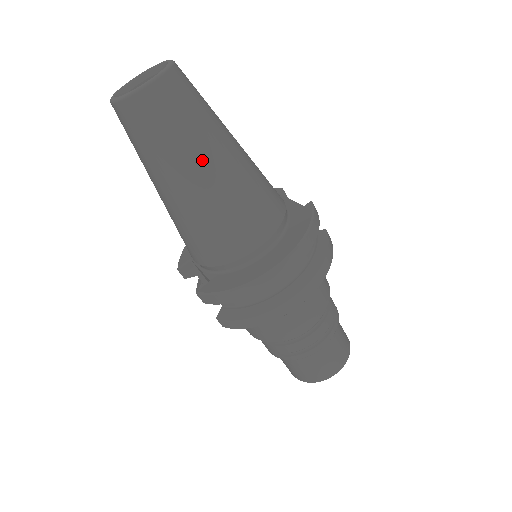
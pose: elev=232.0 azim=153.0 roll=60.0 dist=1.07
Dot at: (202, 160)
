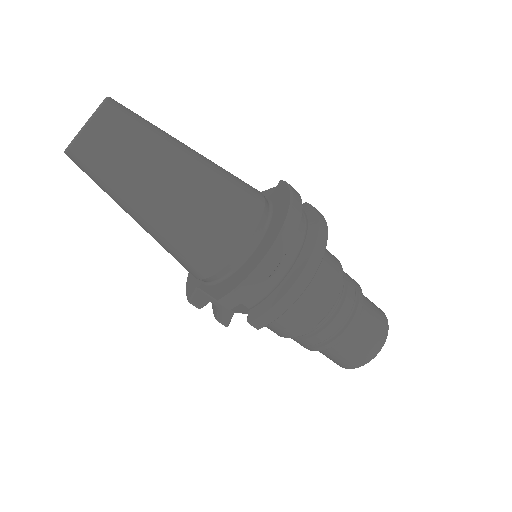
Dot at: (169, 166)
